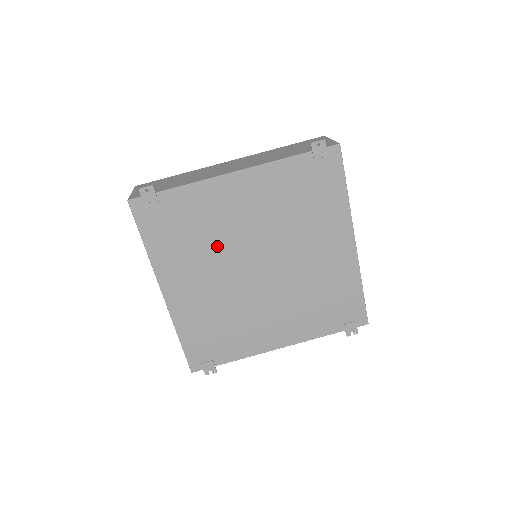
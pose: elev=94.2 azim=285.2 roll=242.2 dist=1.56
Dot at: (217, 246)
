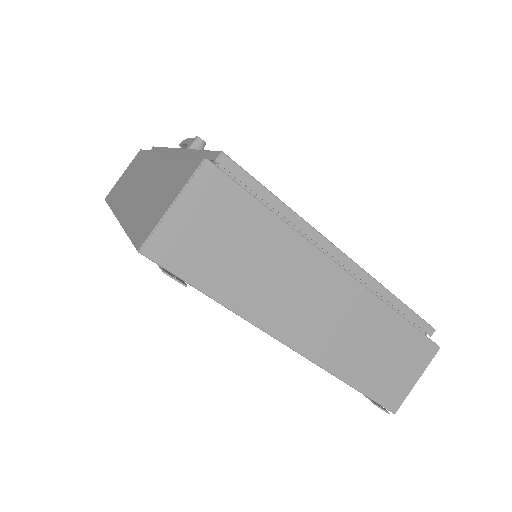
Dot at: occluded
